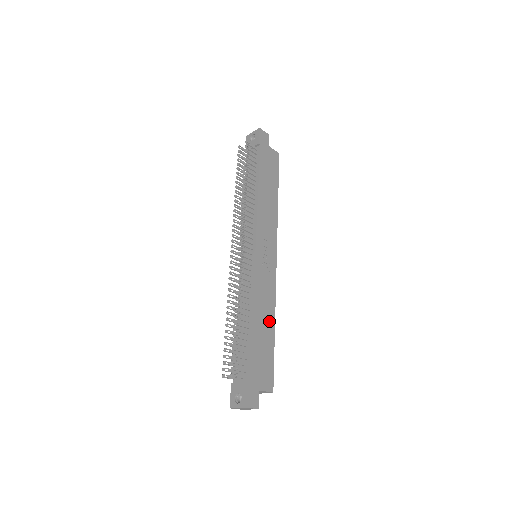
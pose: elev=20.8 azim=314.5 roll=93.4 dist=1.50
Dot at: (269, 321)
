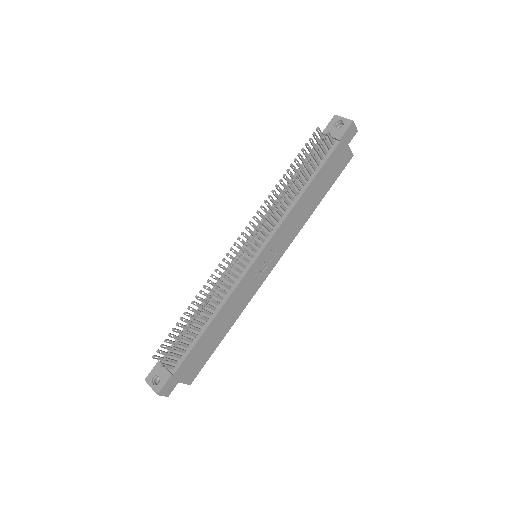
Dot at: (227, 325)
